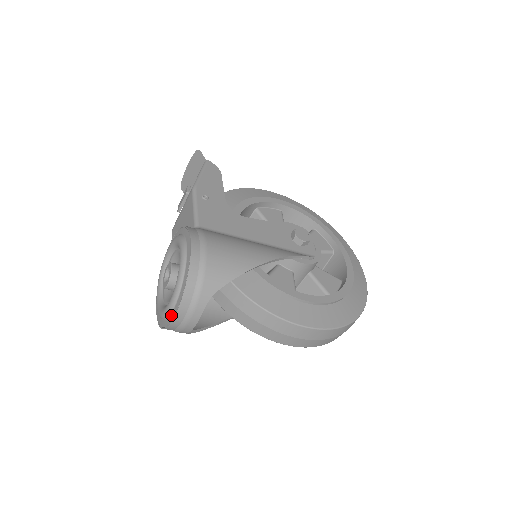
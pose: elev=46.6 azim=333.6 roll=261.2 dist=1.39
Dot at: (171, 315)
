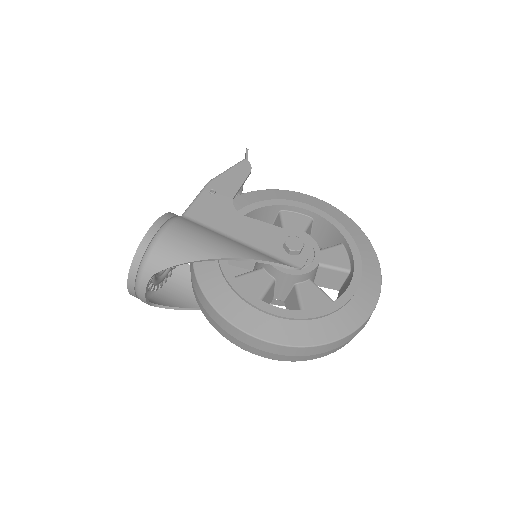
Dot at: occluded
